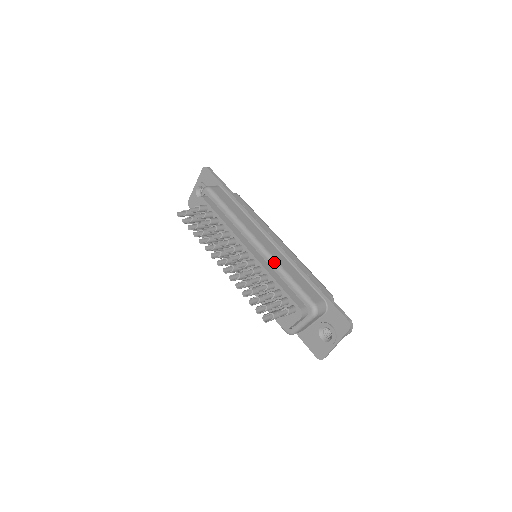
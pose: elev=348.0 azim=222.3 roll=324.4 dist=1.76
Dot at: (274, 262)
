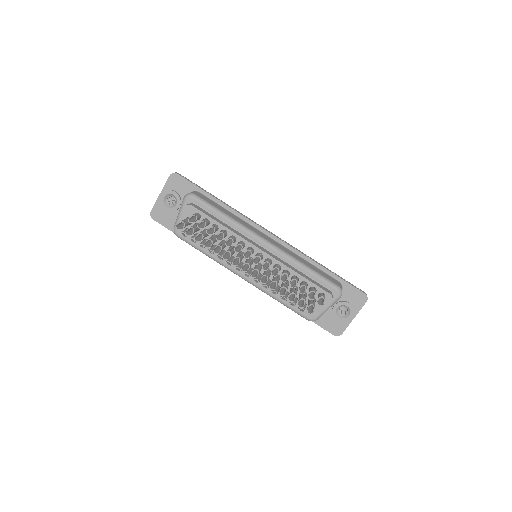
Dot at: (290, 257)
